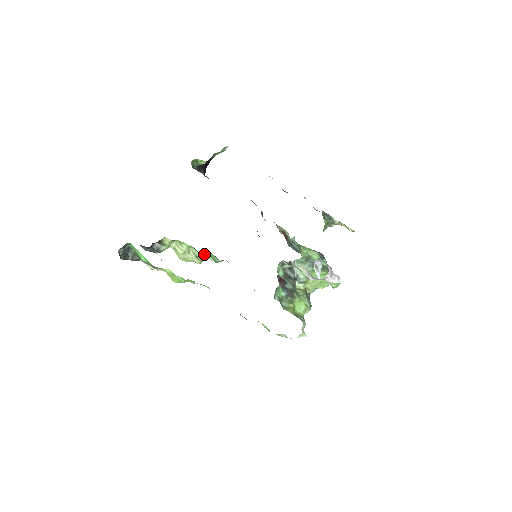
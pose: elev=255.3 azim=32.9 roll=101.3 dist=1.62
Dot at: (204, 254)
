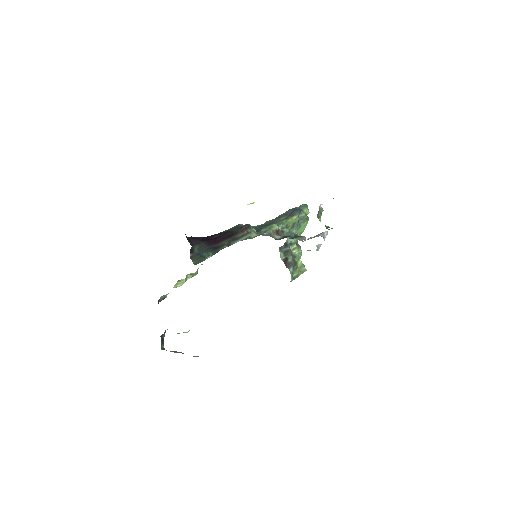
Dot at: occluded
